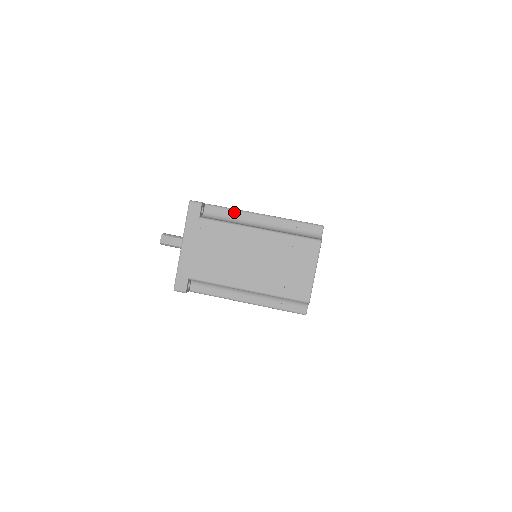
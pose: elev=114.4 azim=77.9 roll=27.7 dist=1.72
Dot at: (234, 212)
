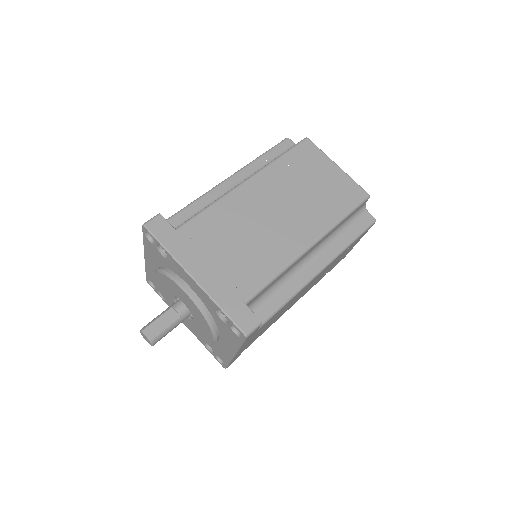
Dot at: (199, 202)
